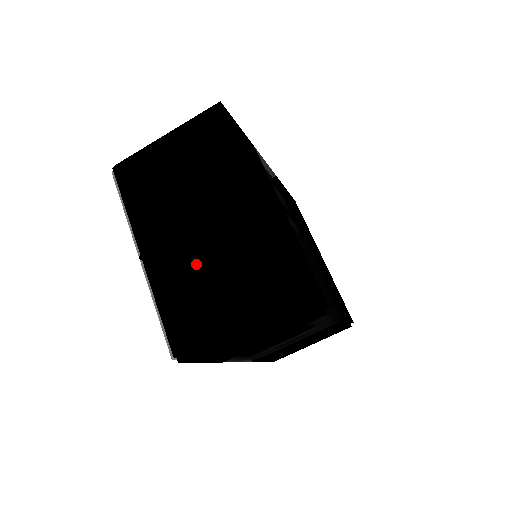
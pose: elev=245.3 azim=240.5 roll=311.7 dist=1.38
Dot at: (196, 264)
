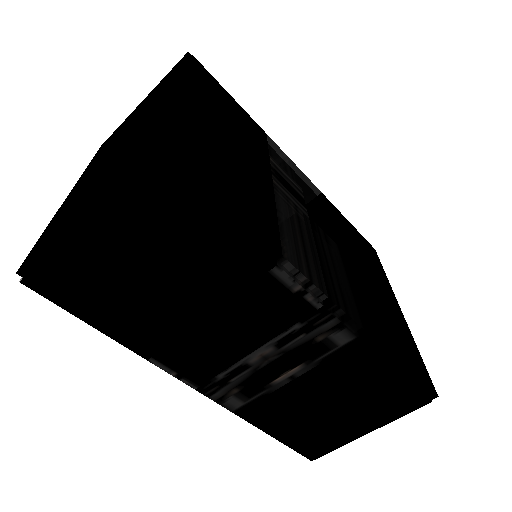
Dot at: (92, 176)
